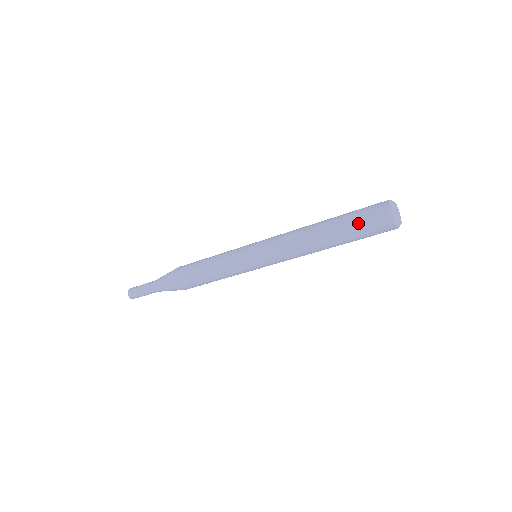
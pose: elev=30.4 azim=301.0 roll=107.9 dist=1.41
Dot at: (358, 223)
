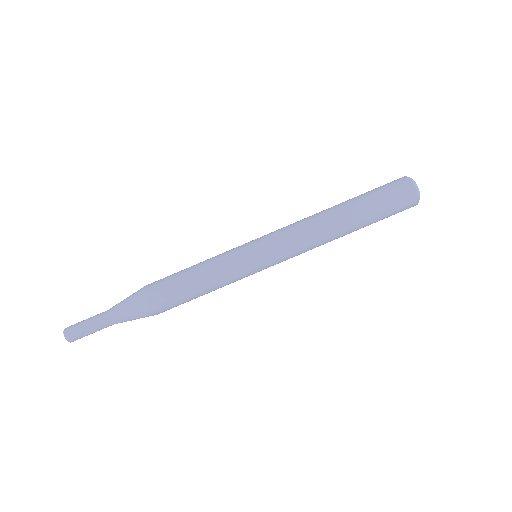
Dot at: (377, 192)
